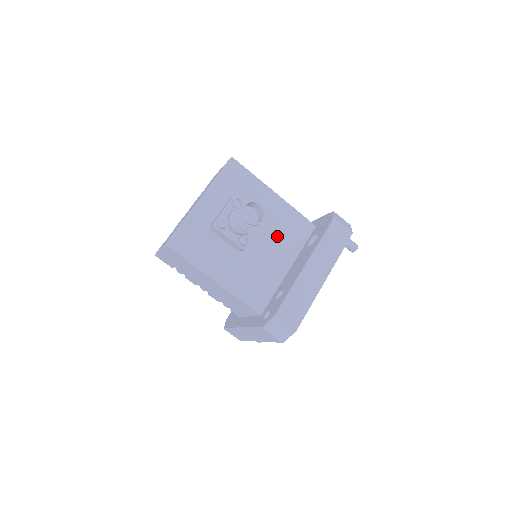
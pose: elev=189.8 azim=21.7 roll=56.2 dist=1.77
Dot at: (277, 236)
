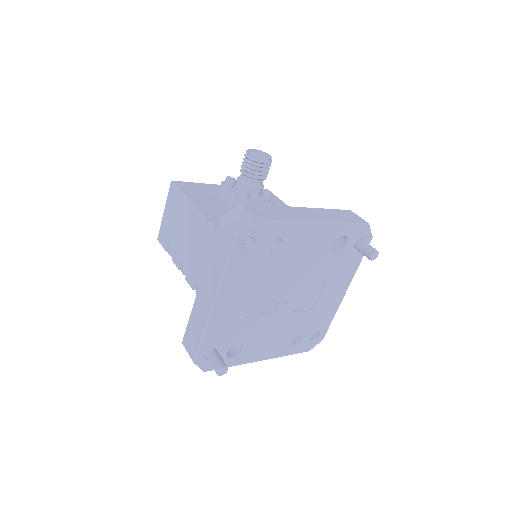
Dot at: occluded
